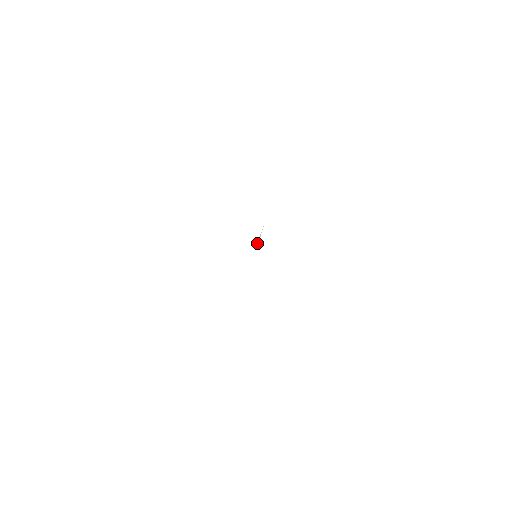
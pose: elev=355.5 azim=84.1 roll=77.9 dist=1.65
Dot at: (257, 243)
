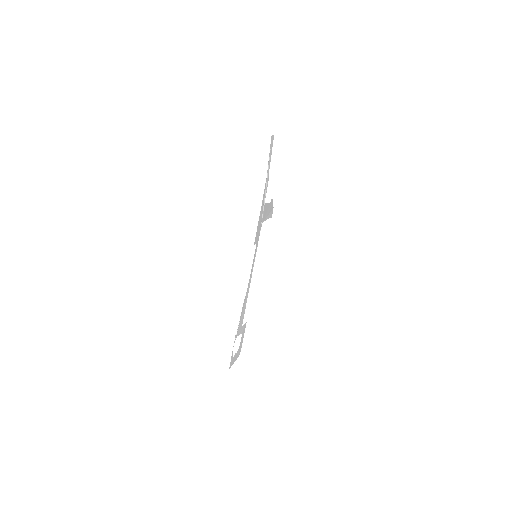
Dot at: (252, 268)
